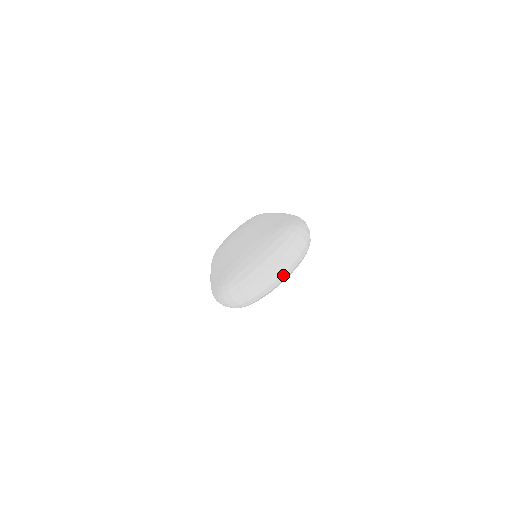
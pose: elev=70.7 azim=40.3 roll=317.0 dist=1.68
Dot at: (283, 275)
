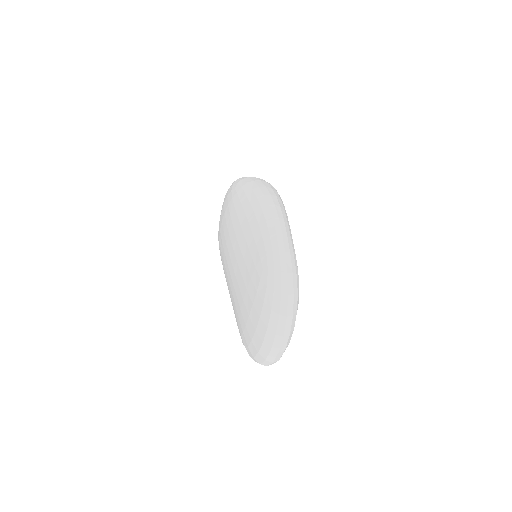
Dot at: (288, 342)
